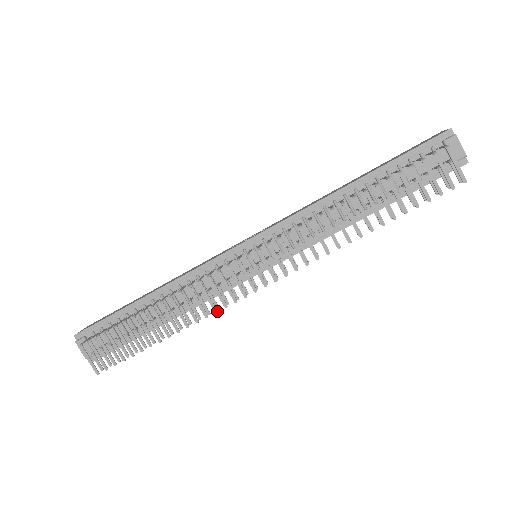
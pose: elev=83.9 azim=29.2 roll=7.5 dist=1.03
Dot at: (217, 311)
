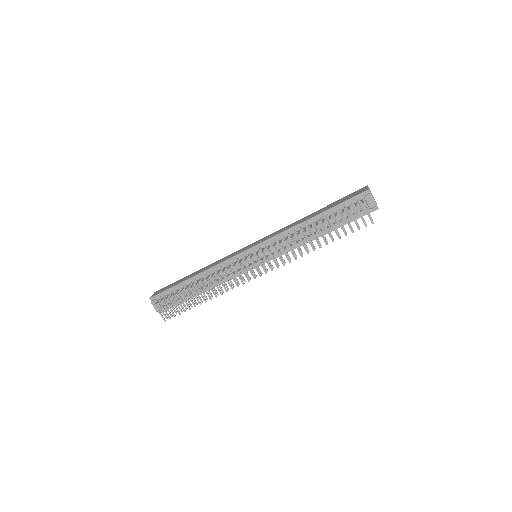
Dot at: occluded
